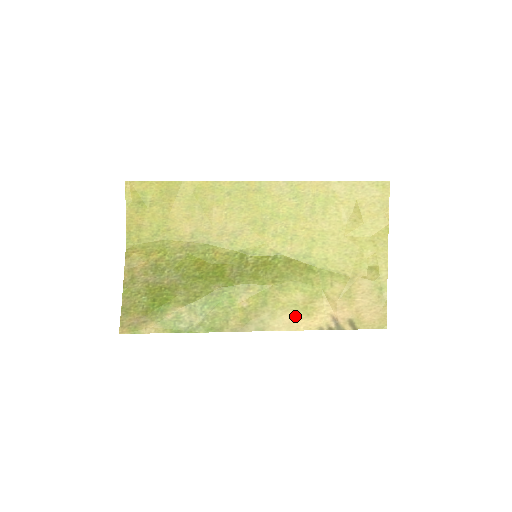
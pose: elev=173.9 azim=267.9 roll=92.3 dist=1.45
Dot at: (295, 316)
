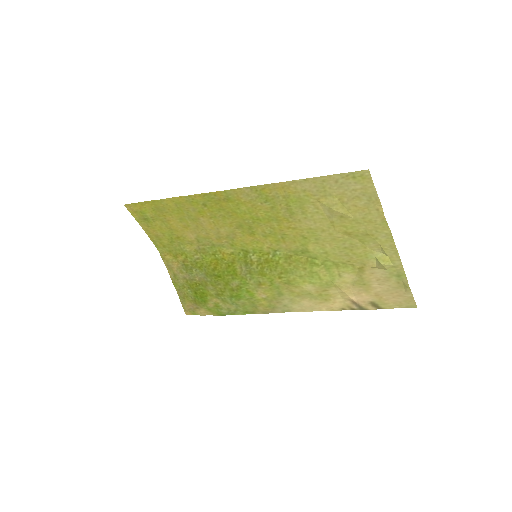
Dot at: (313, 301)
